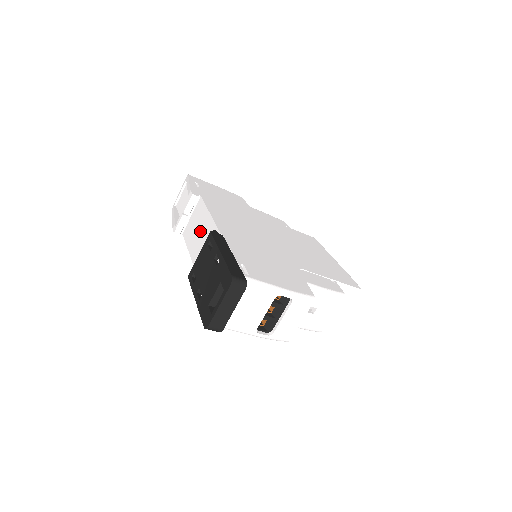
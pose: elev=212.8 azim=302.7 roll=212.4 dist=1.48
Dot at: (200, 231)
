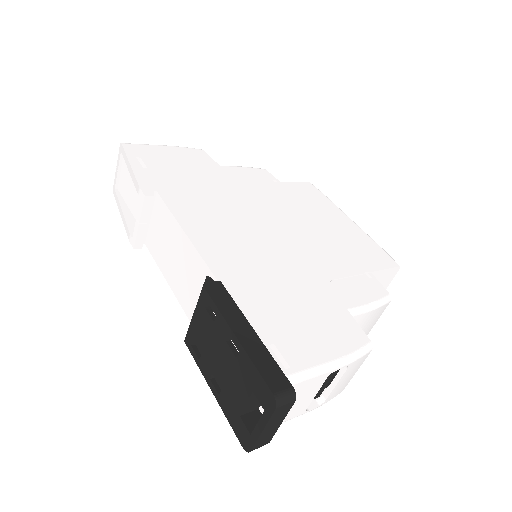
Dot at: (176, 255)
